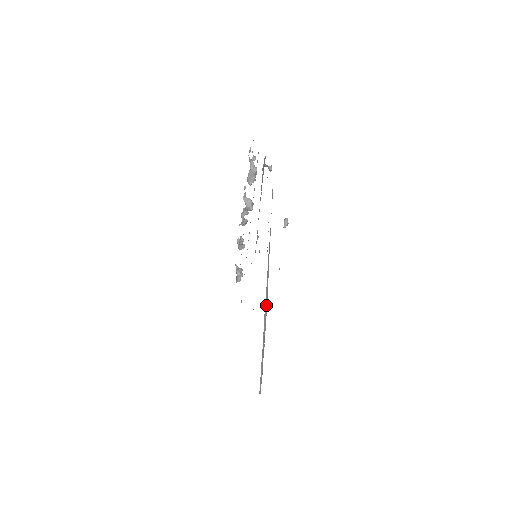
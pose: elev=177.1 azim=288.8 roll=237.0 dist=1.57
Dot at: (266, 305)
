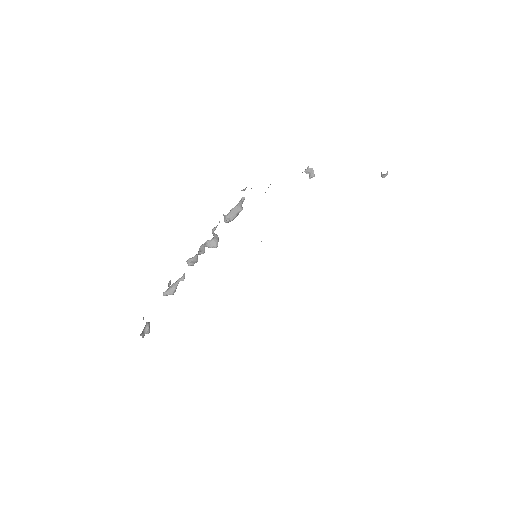
Dot at: occluded
